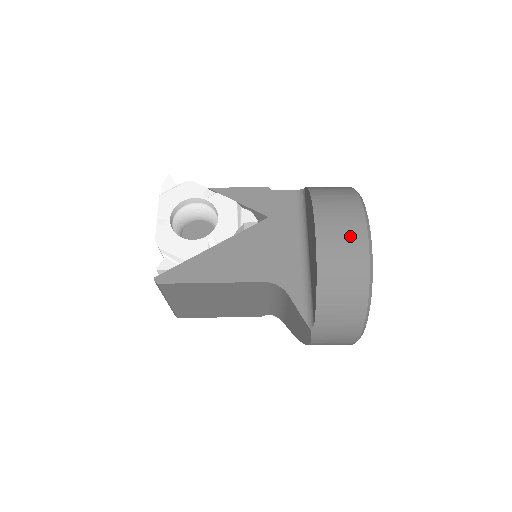
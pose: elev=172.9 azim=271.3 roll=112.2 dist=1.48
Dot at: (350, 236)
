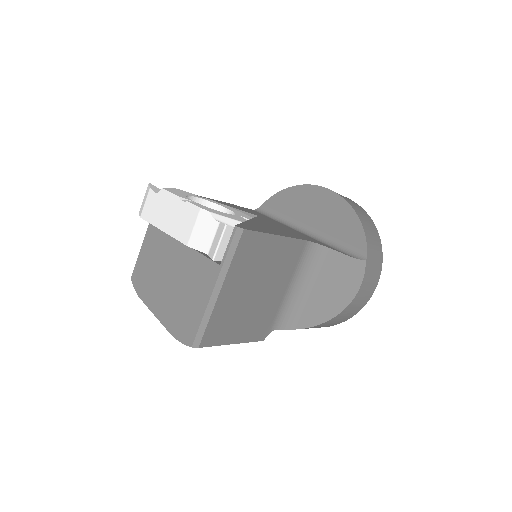
Dot at: occluded
